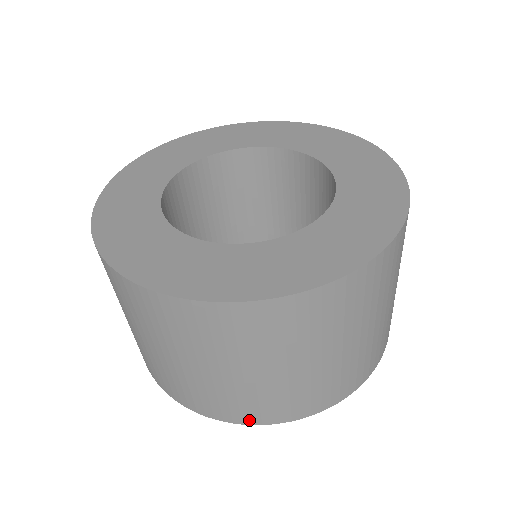
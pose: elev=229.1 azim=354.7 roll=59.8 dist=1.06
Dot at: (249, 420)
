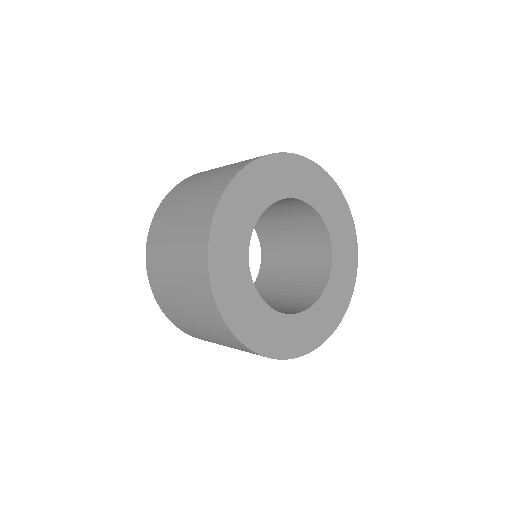
Dot at: (160, 304)
